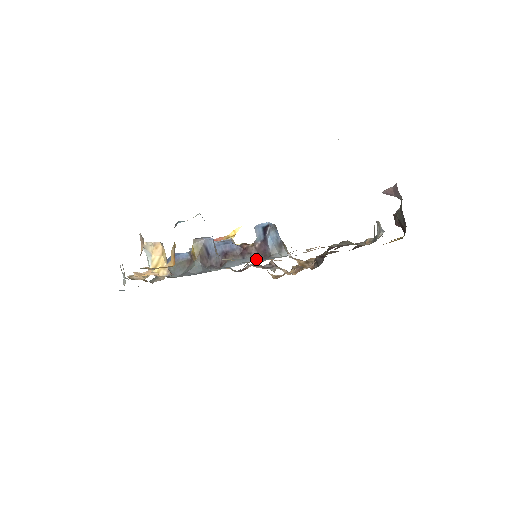
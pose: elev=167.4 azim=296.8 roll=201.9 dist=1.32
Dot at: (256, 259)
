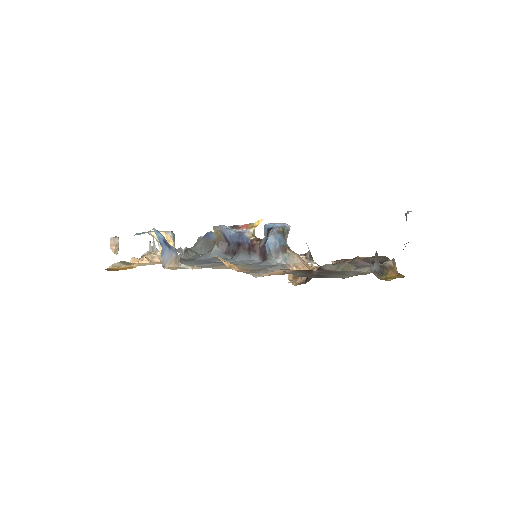
Dot at: (256, 259)
